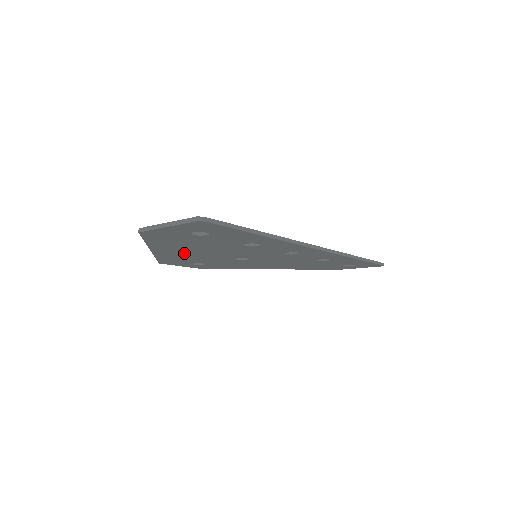
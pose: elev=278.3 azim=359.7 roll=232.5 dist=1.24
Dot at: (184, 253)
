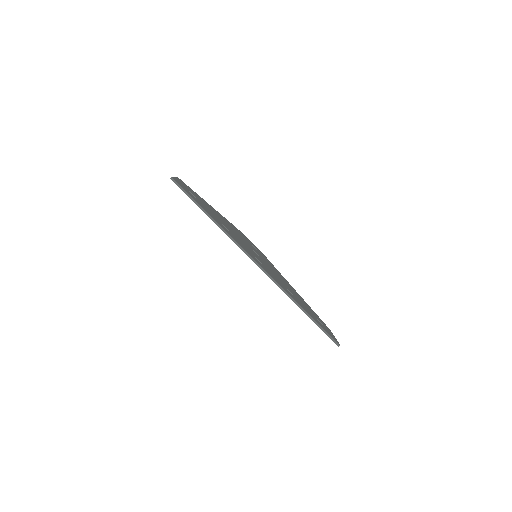
Dot at: occluded
